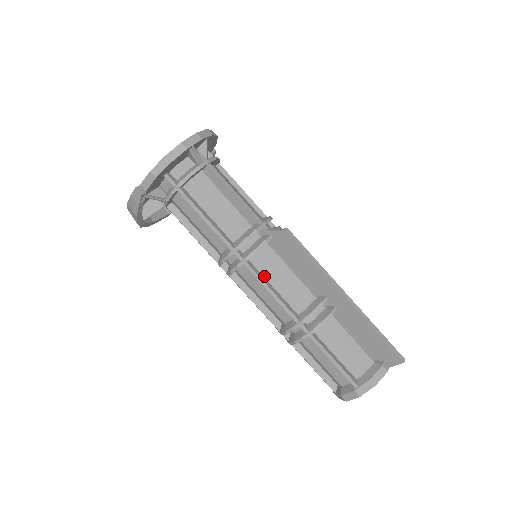
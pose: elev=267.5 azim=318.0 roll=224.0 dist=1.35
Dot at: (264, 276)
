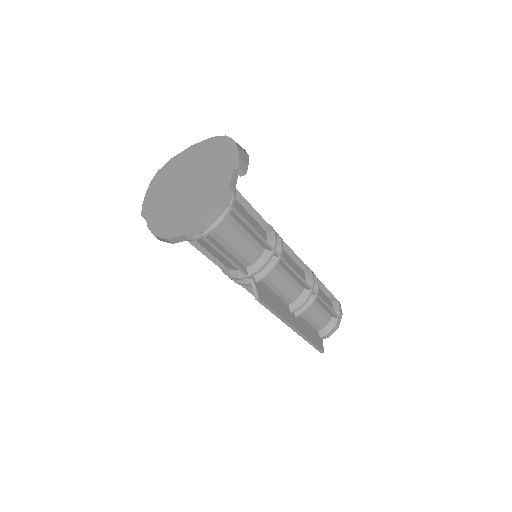
Dot at: occluded
